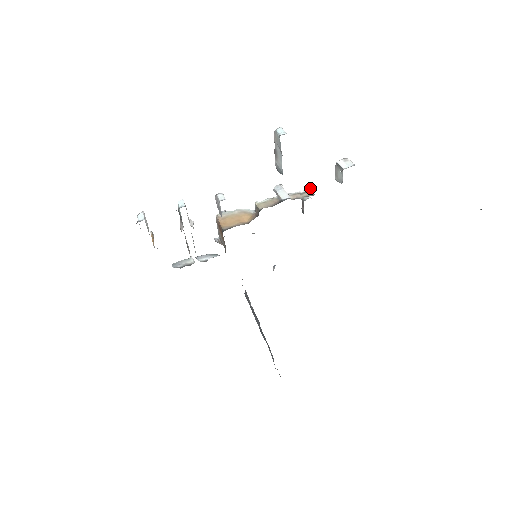
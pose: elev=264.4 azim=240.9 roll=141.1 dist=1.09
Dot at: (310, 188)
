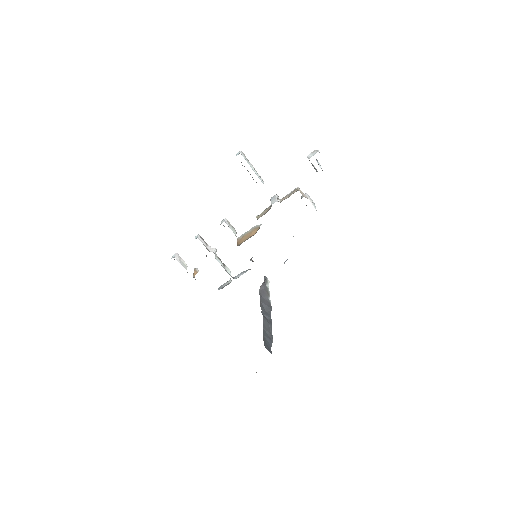
Dot at: occluded
